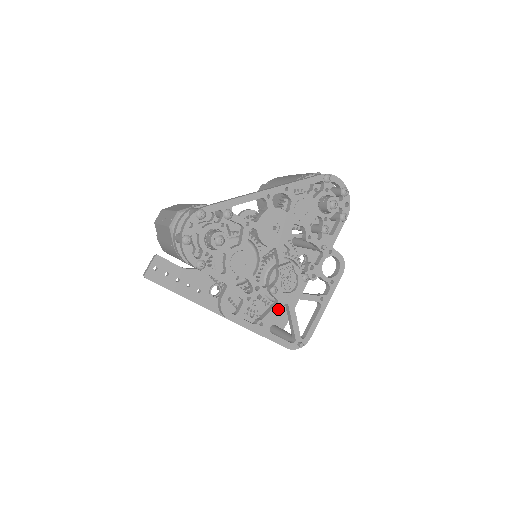
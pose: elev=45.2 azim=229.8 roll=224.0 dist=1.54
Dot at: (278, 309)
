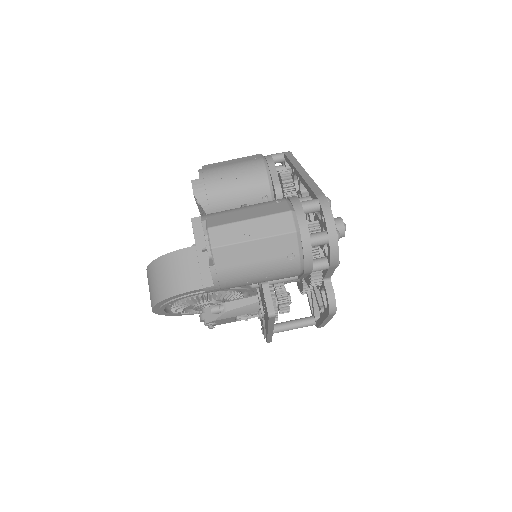
Dot at: occluded
